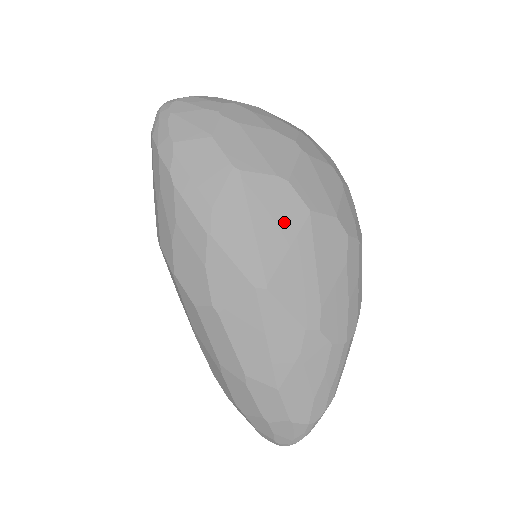
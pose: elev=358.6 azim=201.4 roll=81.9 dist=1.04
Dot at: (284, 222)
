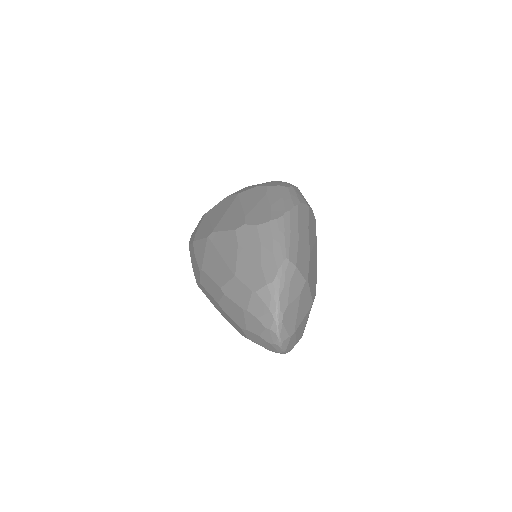
Dot at: (225, 207)
